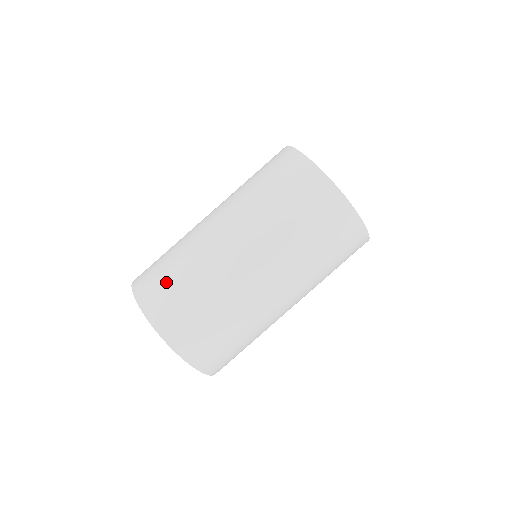
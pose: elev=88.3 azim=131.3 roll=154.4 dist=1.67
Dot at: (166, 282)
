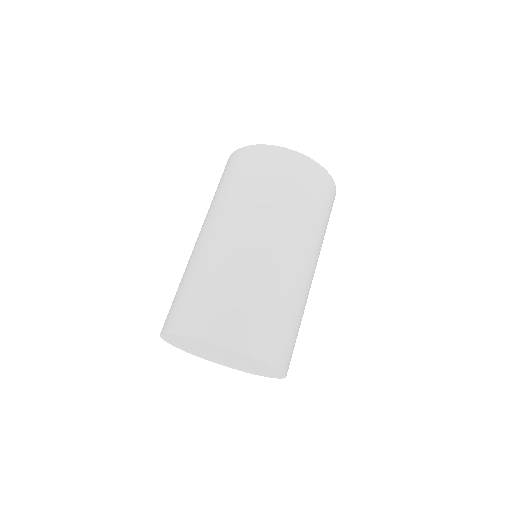
Dot at: occluded
